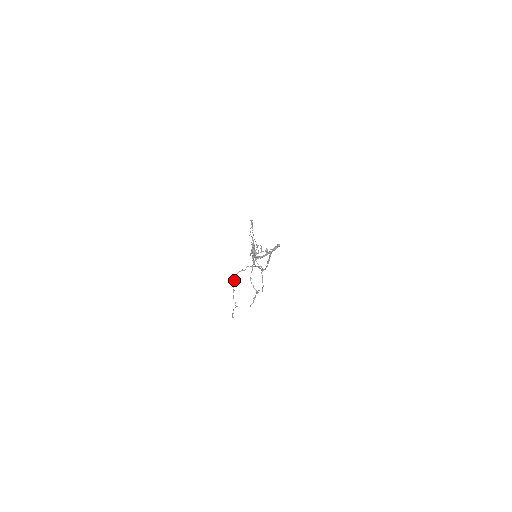
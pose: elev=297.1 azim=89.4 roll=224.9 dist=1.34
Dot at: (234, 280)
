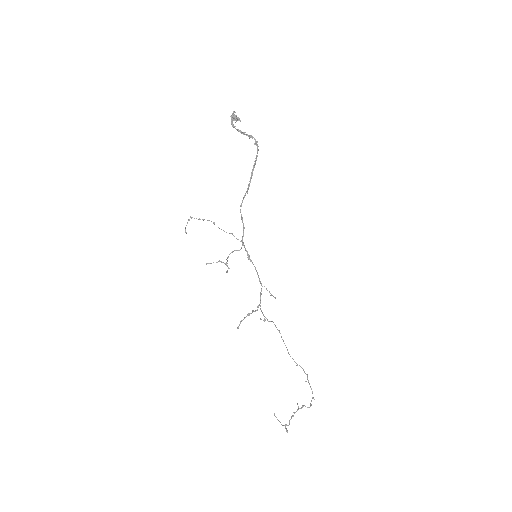
Dot at: (218, 227)
